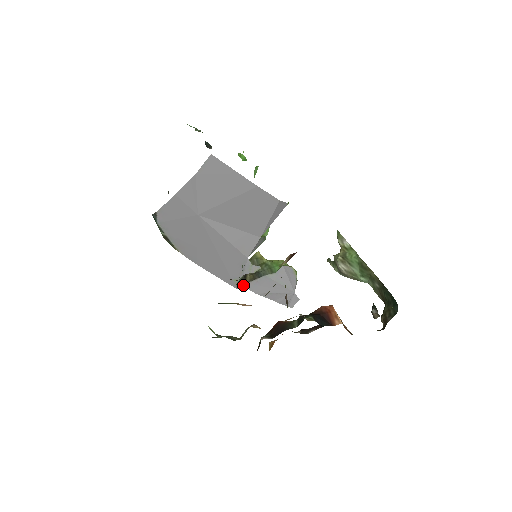
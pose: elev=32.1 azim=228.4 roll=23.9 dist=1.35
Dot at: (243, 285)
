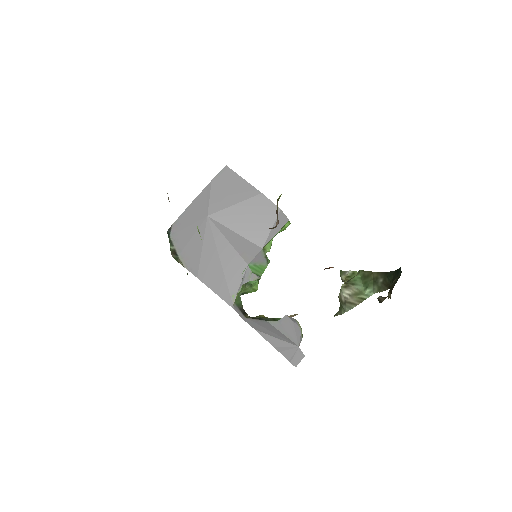
Dot at: (241, 315)
